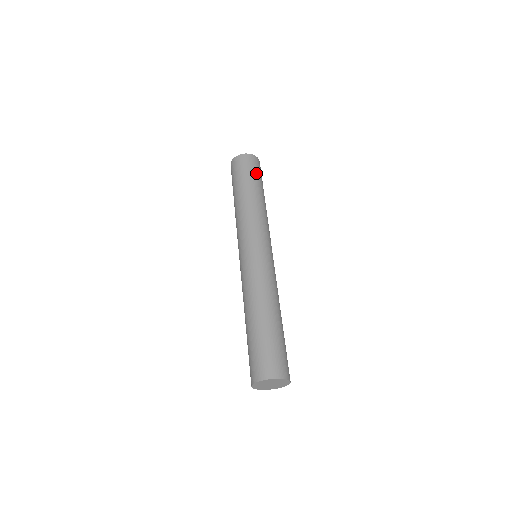
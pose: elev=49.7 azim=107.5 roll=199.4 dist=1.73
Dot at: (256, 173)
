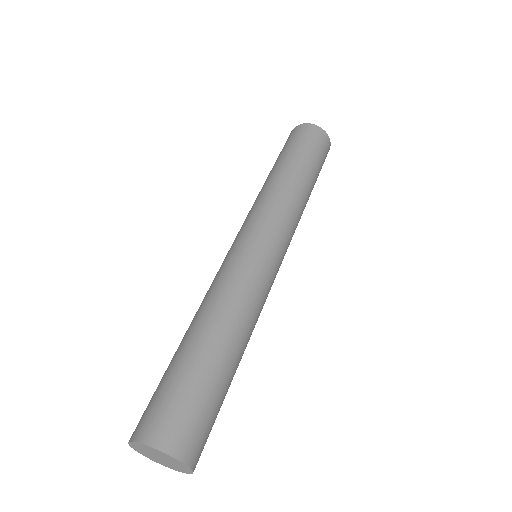
Dot at: (321, 162)
